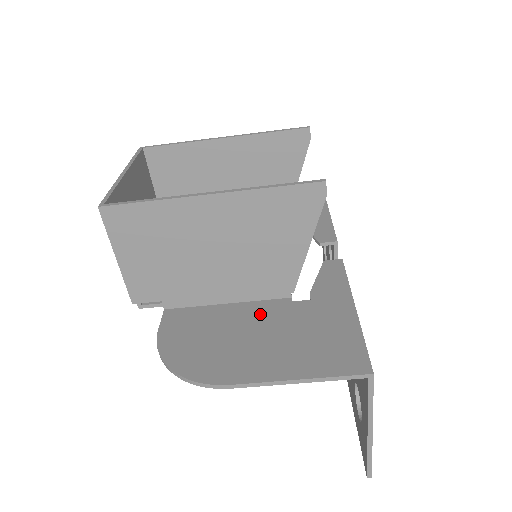
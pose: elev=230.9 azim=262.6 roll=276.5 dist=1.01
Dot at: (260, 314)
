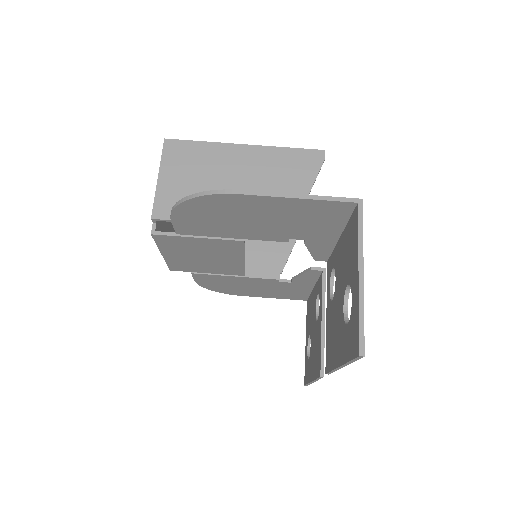
Dot at: occluded
